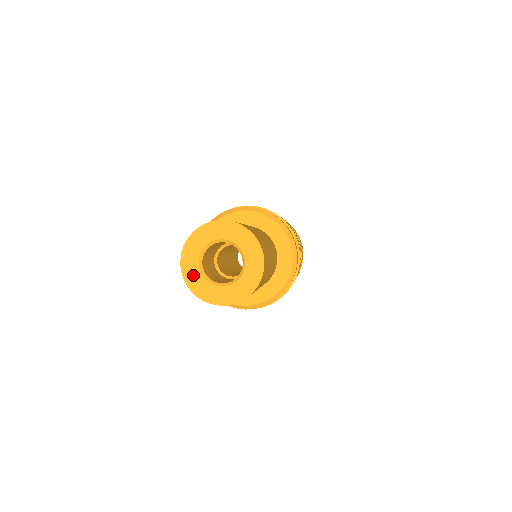
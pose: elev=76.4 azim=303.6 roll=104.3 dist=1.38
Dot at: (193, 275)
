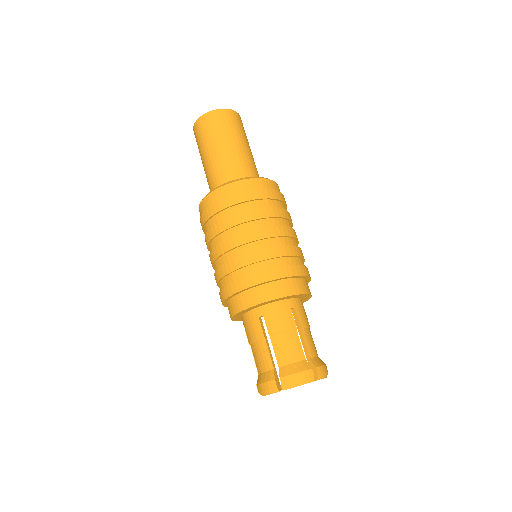
Dot at: occluded
